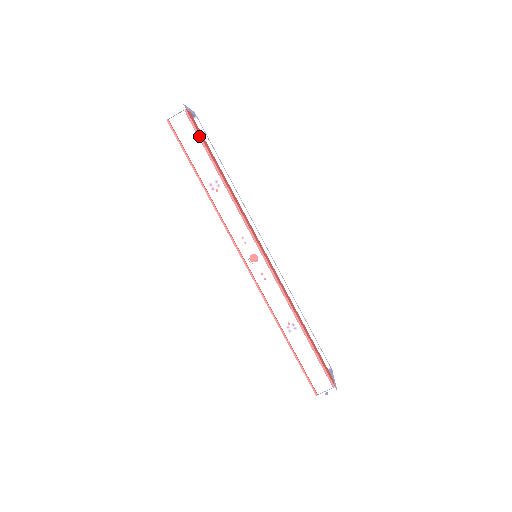
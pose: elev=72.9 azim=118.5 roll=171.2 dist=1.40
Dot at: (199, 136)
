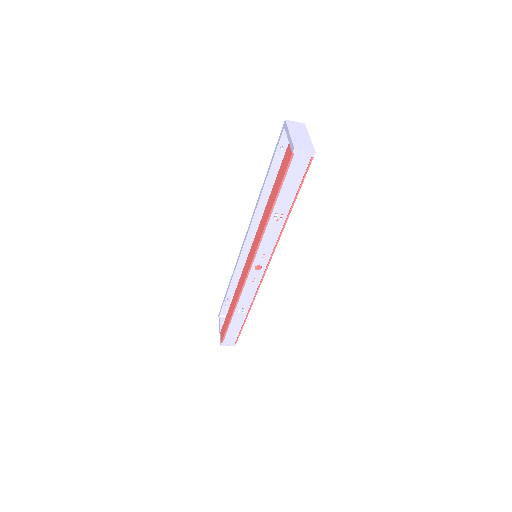
Dot at: (303, 181)
